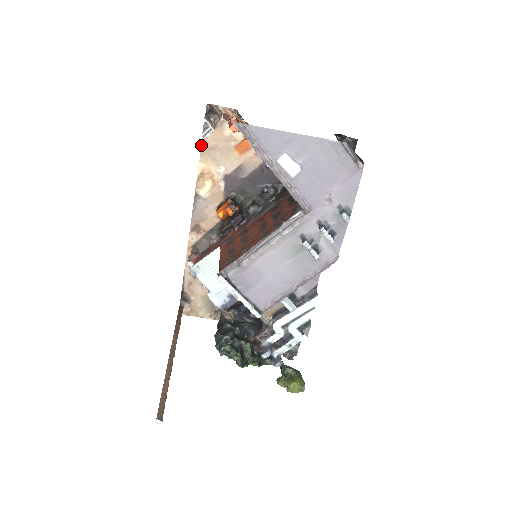
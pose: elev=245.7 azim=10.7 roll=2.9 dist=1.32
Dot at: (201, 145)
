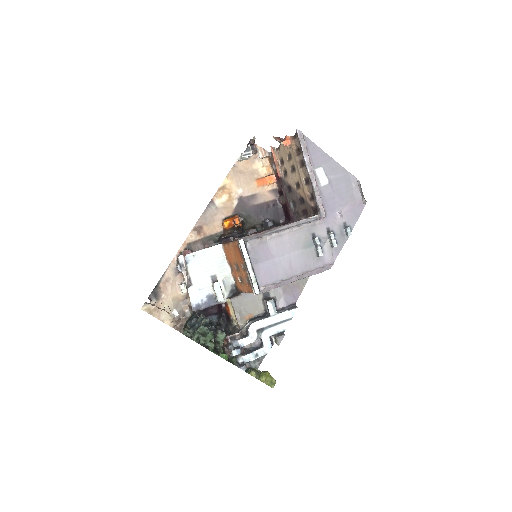
Dot at: (233, 166)
